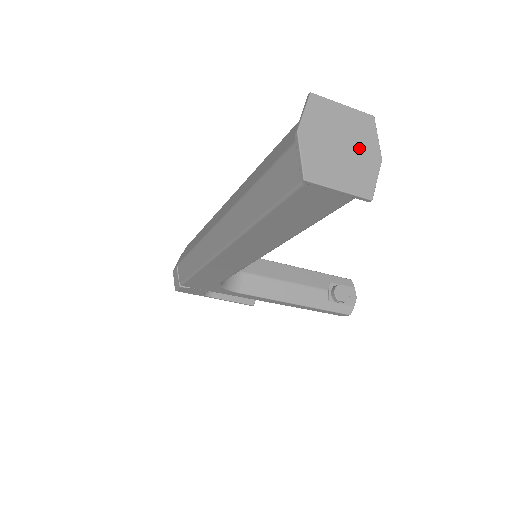
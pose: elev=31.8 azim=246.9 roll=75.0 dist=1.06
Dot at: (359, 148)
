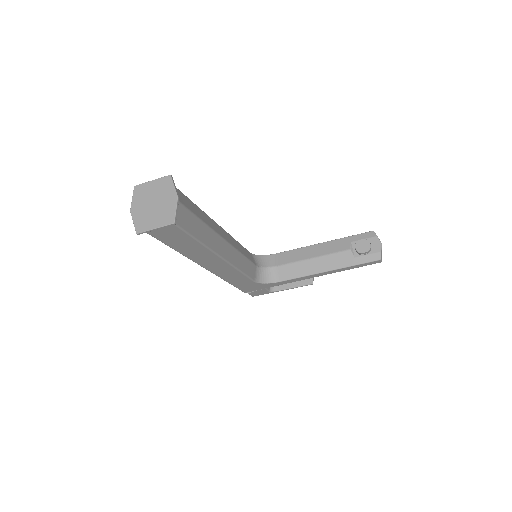
Dot at: (163, 199)
